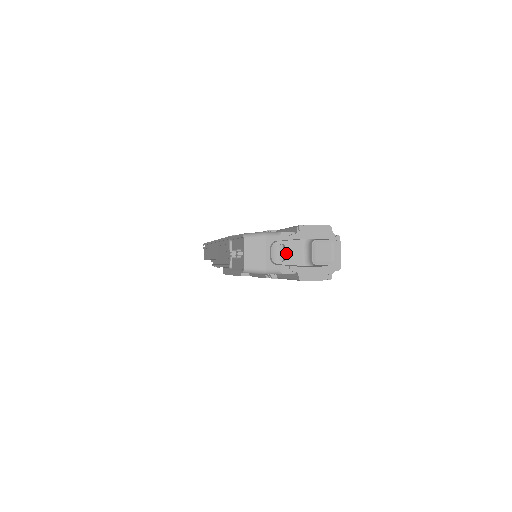
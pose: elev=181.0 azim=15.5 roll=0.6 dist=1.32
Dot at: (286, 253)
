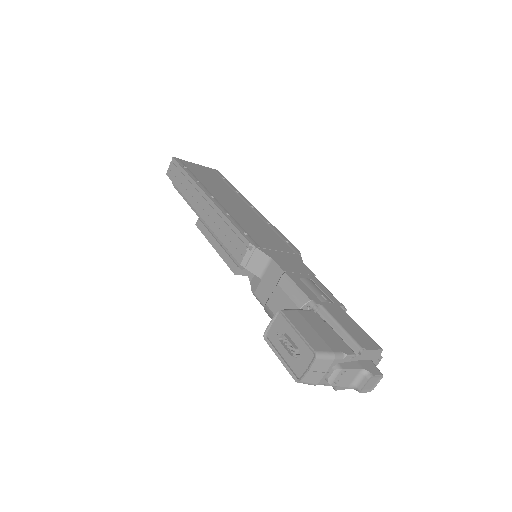
Dot at: (342, 378)
